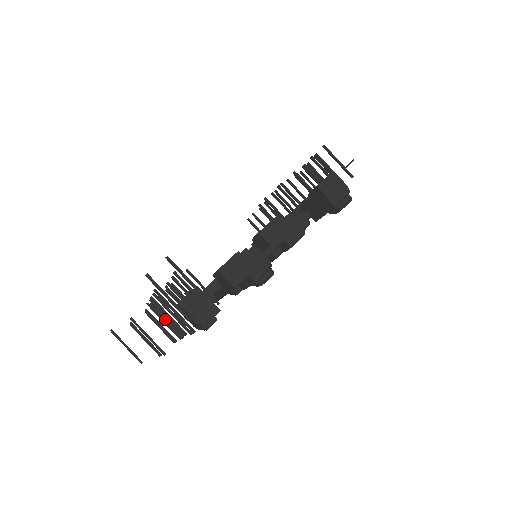
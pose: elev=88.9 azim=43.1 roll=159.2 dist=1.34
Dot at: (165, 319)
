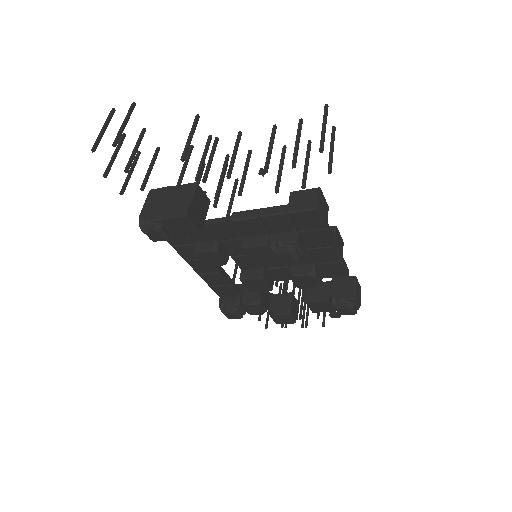
Dot at: (186, 164)
